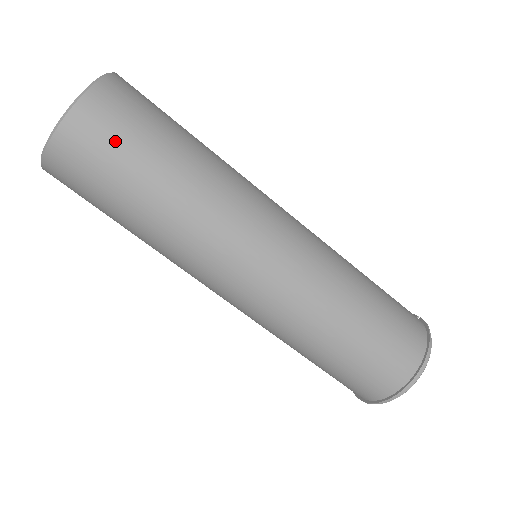
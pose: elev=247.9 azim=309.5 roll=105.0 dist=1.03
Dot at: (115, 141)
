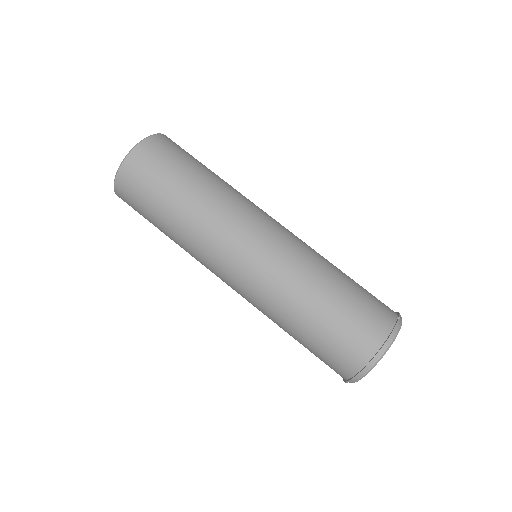
Dot at: (142, 187)
